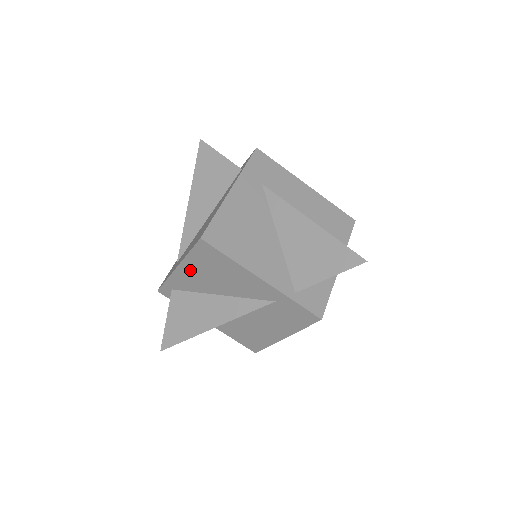
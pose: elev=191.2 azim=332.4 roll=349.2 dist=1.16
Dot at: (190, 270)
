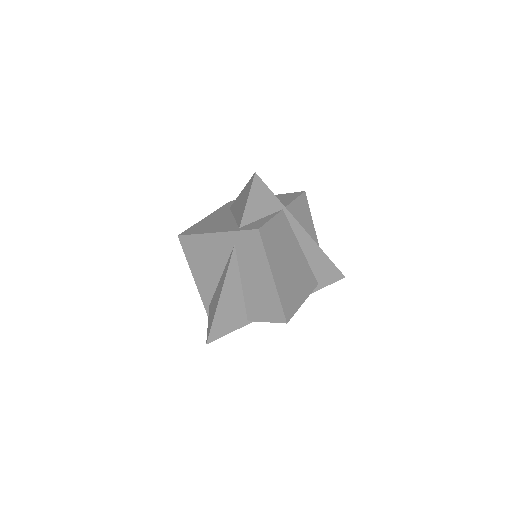
Dot at: (197, 271)
